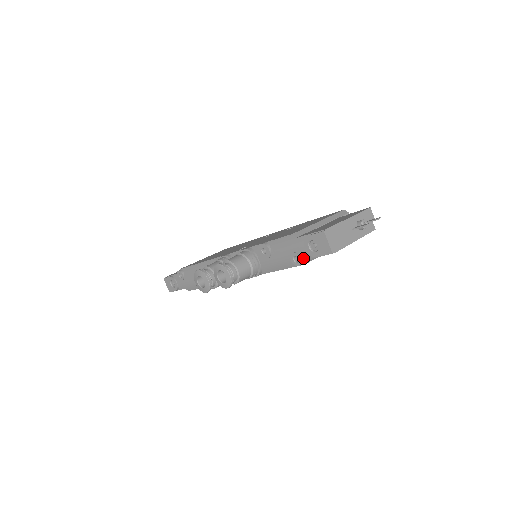
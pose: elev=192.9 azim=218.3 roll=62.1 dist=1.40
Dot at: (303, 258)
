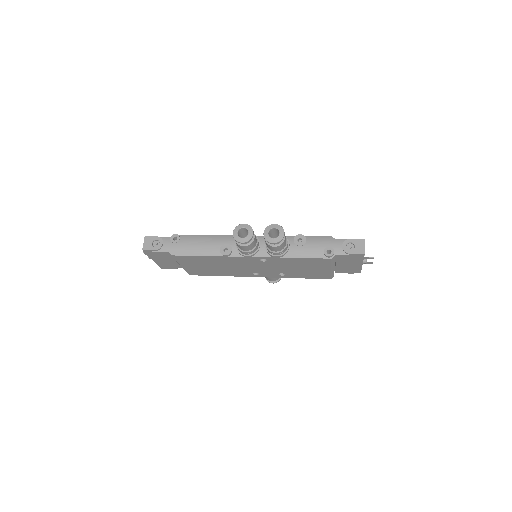
Dot at: (335, 253)
